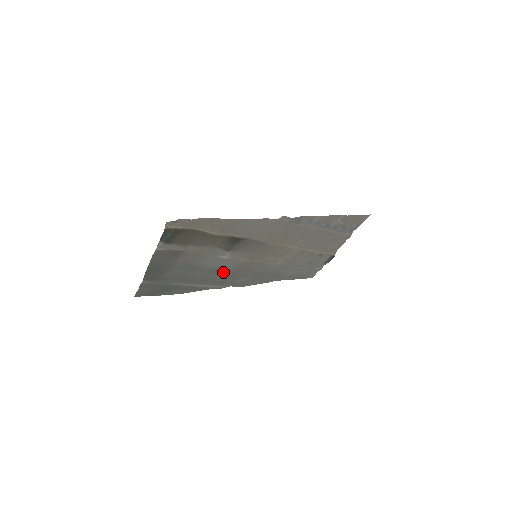
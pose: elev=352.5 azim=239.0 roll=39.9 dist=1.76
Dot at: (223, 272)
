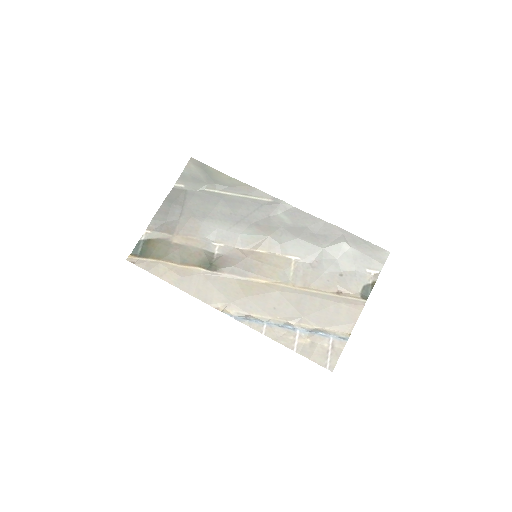
Dot at: (245, 221)
